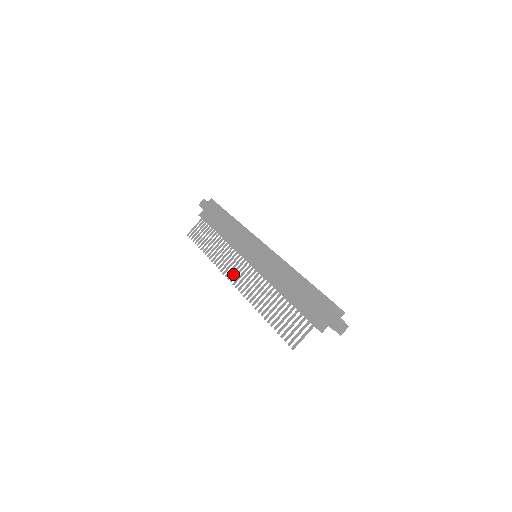
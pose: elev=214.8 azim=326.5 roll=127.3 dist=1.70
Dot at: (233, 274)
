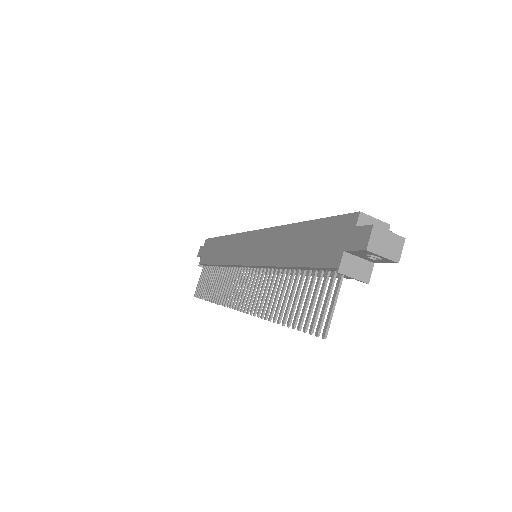
Dot at: (236, 298)
